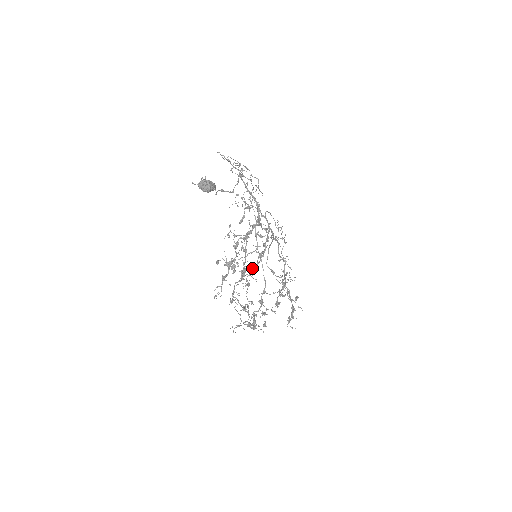
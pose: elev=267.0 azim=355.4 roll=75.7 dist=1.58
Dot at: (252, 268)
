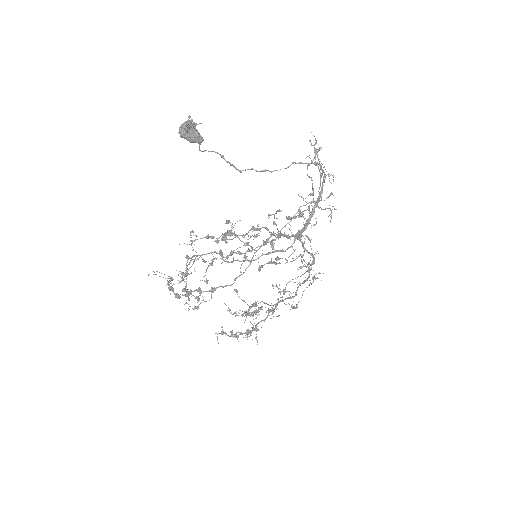
Dot at: occluded
